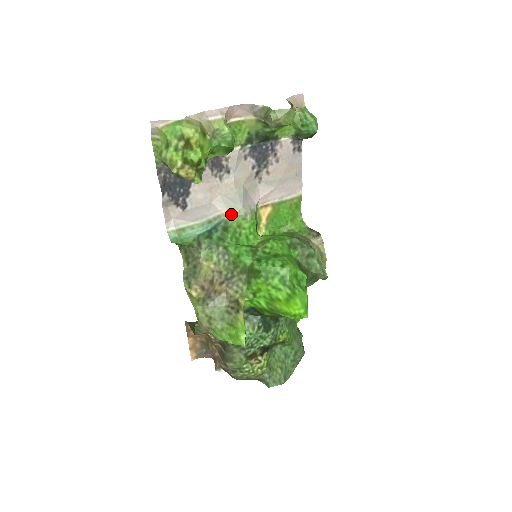
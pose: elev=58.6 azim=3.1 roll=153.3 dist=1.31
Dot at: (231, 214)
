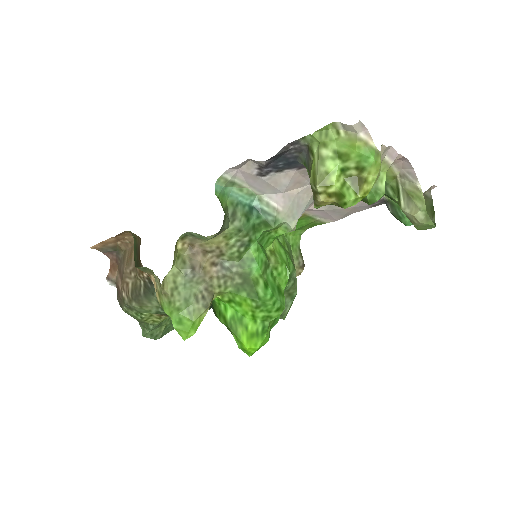
Dot at: (285, 218)
